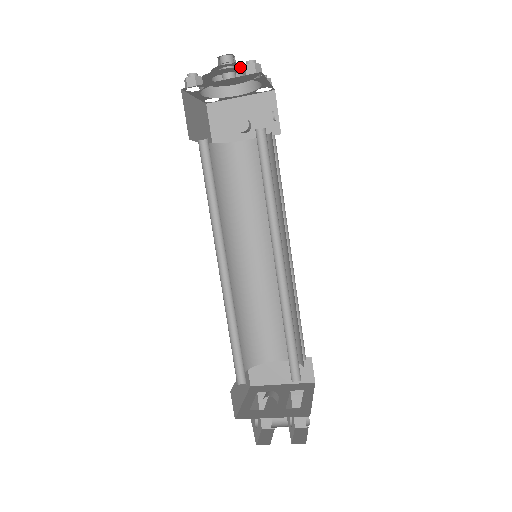
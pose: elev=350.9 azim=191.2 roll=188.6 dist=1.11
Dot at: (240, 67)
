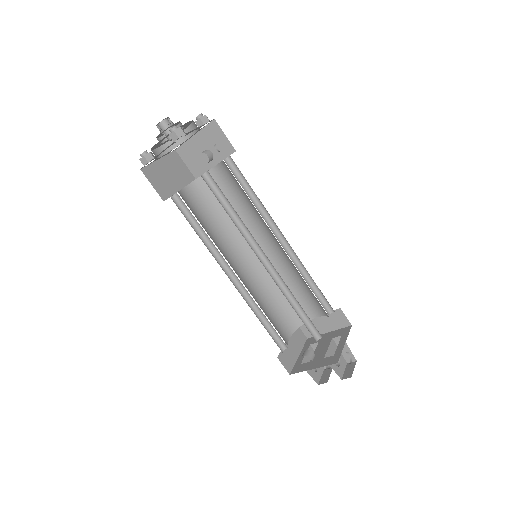
Dot at: occluded
